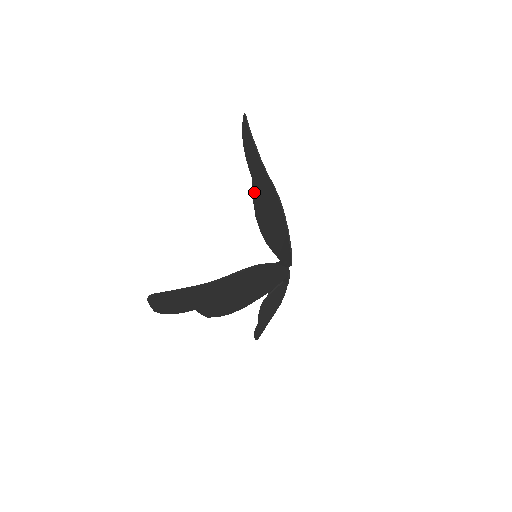
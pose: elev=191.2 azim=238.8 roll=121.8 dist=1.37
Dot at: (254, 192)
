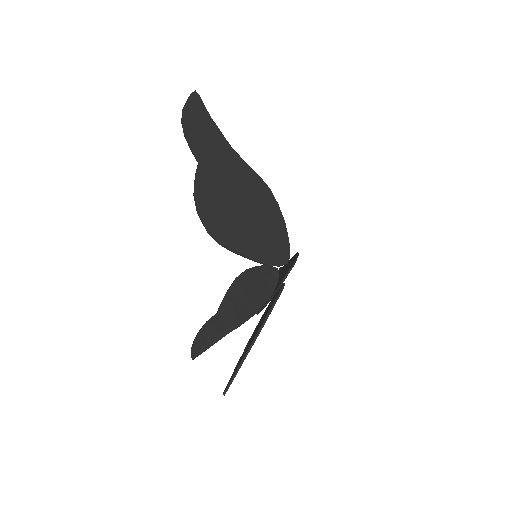
Dot at: occluded
